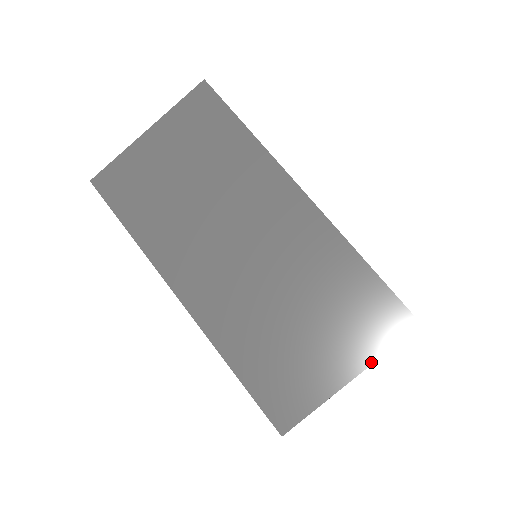
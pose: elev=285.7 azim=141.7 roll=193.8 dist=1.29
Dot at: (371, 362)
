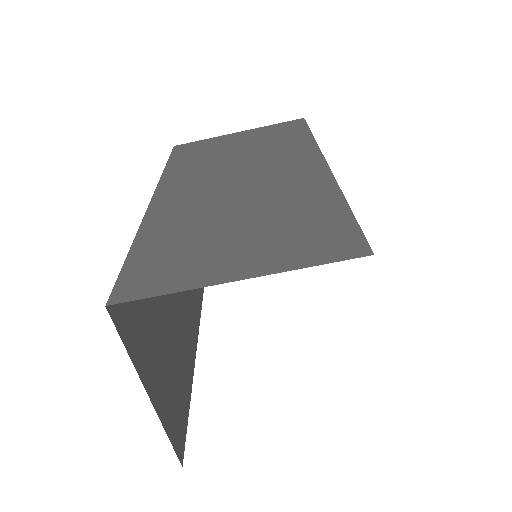
Dot at: (278, 271)
